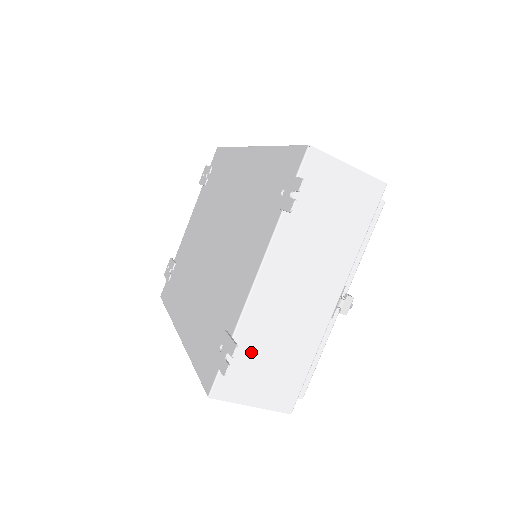
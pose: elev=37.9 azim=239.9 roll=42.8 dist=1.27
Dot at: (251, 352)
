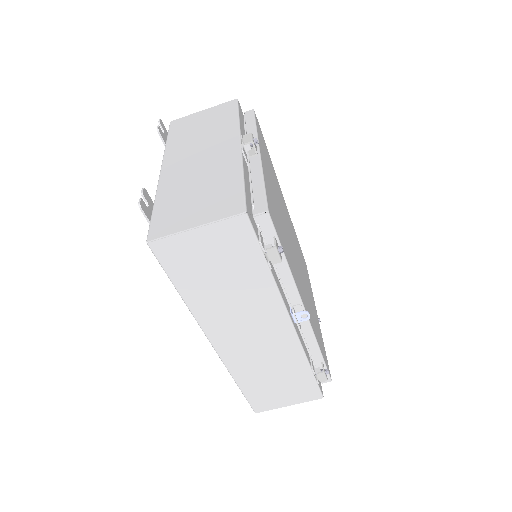
Dot at: (175, 201)
